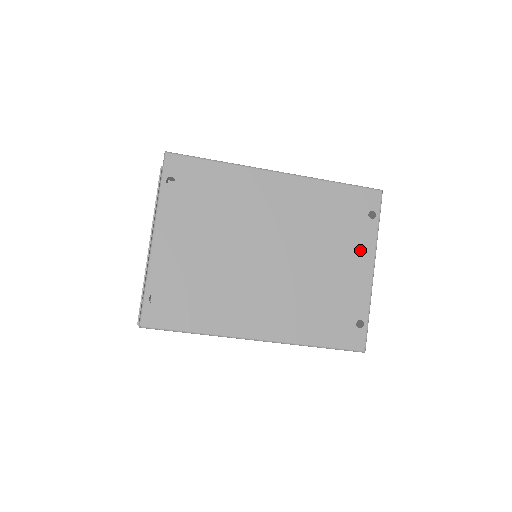
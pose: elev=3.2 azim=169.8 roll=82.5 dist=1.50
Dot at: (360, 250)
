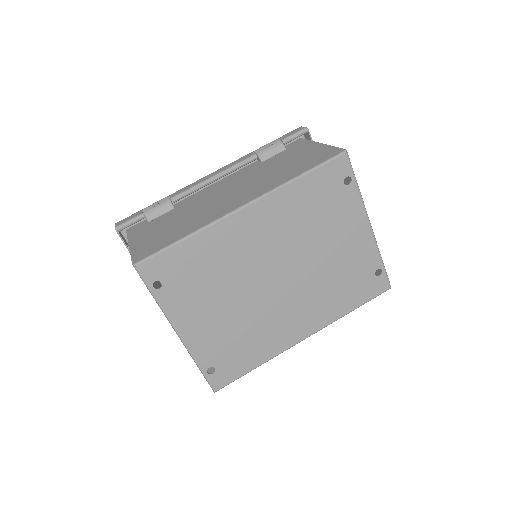
Dot at: (351, 218)
